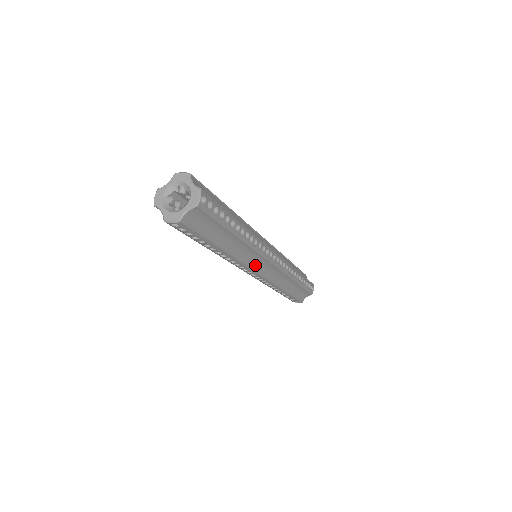
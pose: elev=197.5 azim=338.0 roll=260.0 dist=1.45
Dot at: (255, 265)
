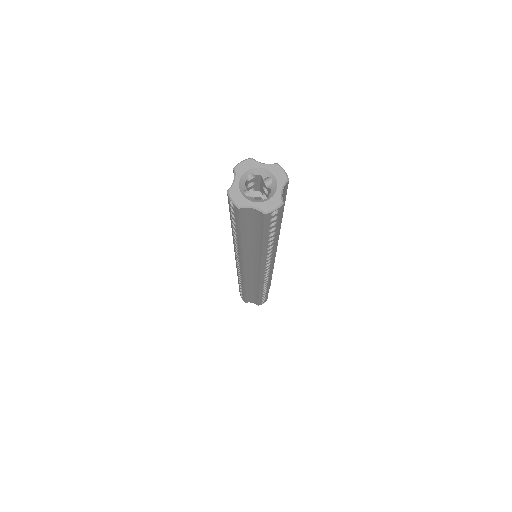
Dot at: (248, 266)
